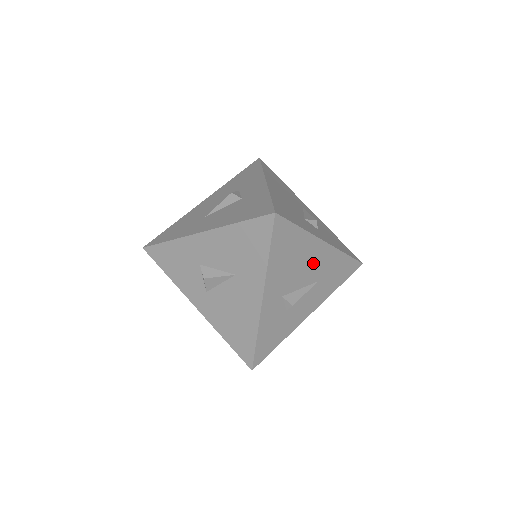
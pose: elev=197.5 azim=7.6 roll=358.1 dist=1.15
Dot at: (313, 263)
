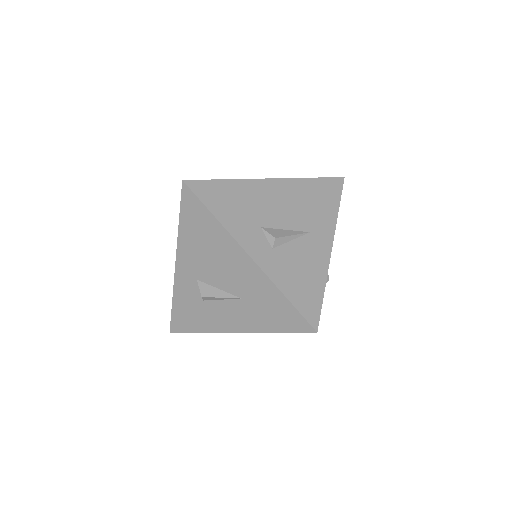
Dot at: (234, 270)
